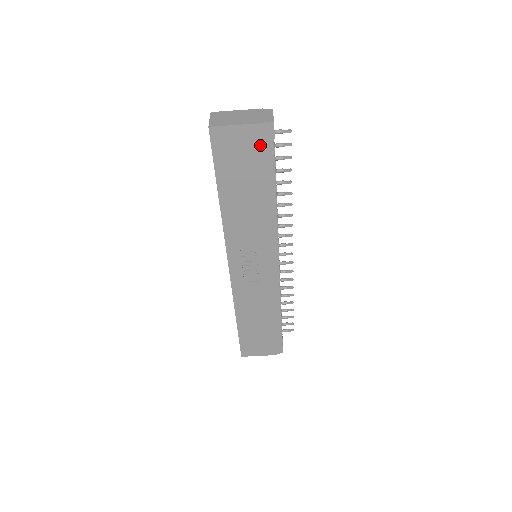
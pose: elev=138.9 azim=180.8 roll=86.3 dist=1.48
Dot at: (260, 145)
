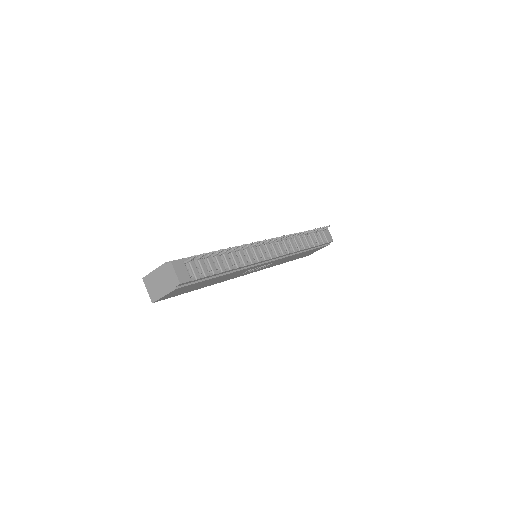
Dot at: (188, 286)
